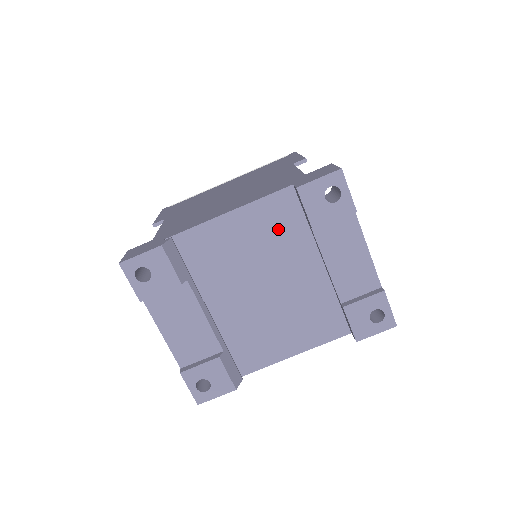
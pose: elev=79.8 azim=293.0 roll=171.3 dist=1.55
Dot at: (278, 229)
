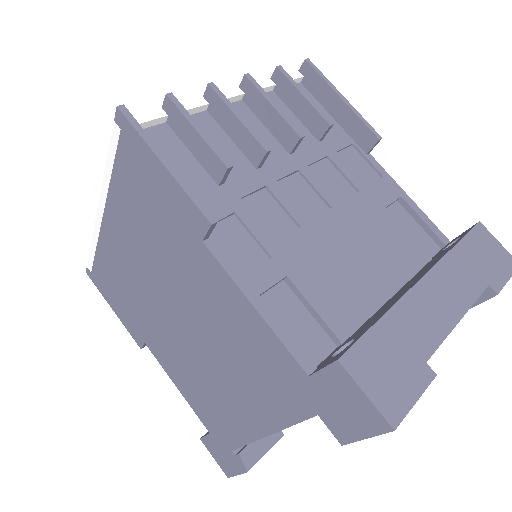
Dot at: occluded
